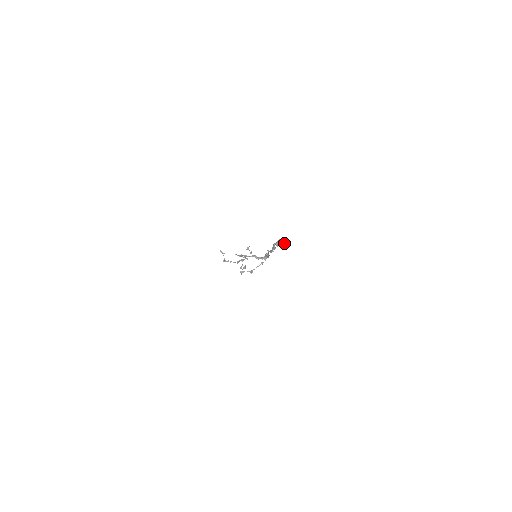
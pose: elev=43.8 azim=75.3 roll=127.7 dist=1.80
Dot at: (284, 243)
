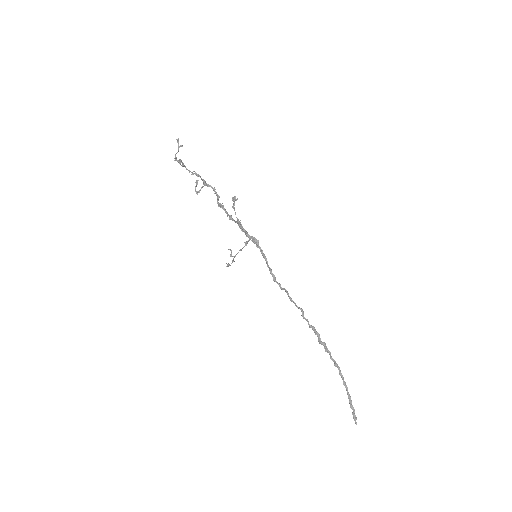
Dot at: (351, 402)
